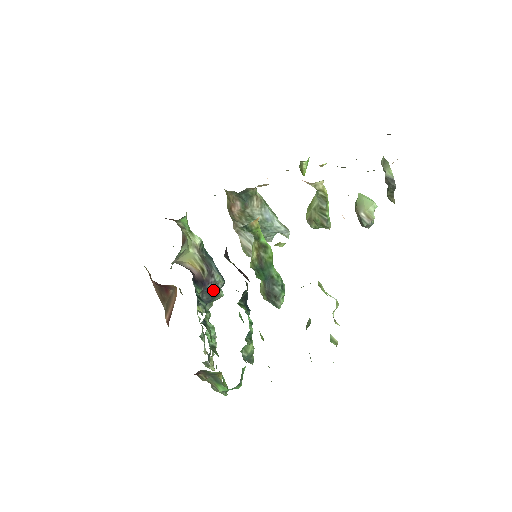
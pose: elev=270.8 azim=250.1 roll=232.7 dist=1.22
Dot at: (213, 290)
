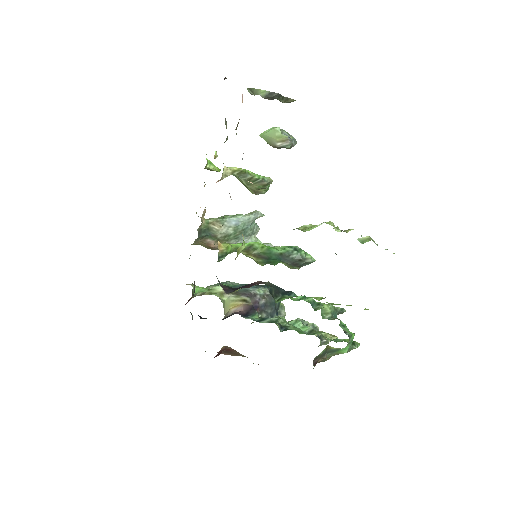
Dot at: (268, 301)
